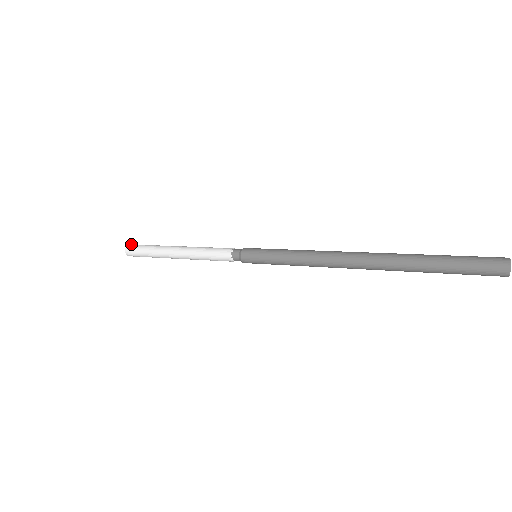
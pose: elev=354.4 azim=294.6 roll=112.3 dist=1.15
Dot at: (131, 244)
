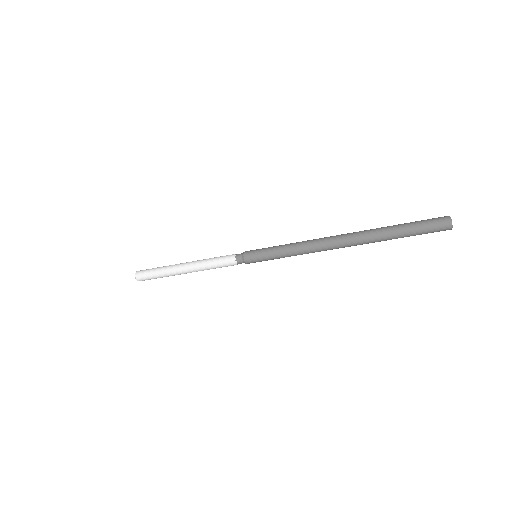
Dot at: occluded
